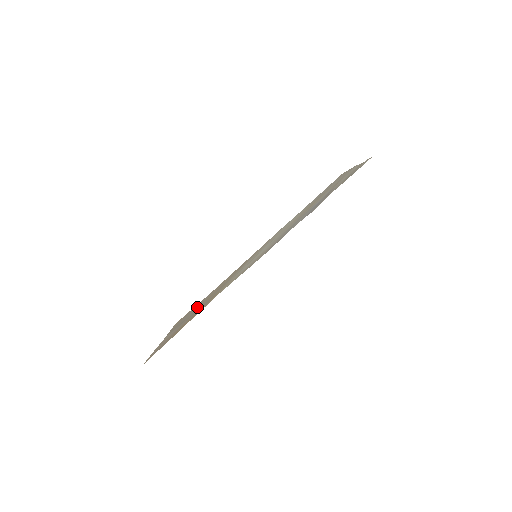
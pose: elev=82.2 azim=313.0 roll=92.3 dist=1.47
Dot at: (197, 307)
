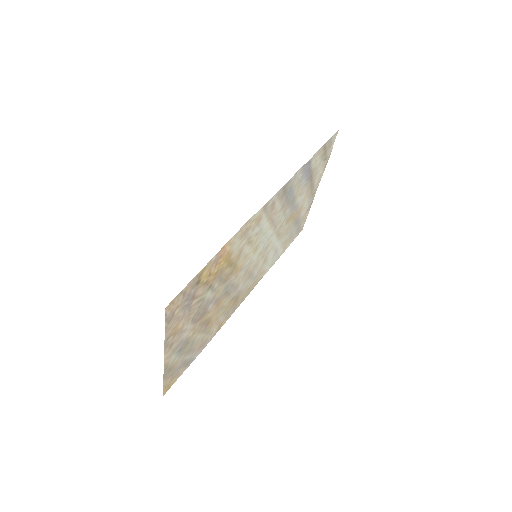
Dot at: (195, 341)
